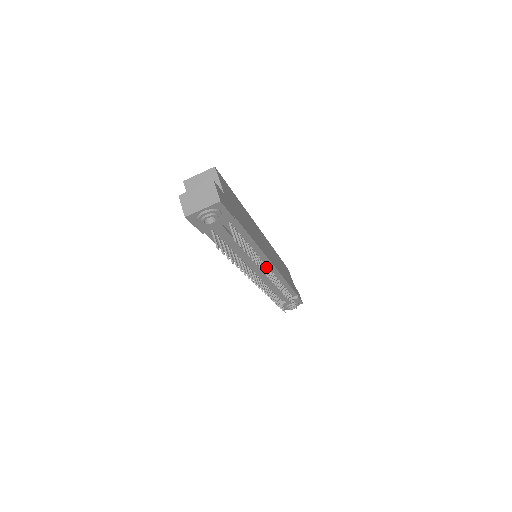
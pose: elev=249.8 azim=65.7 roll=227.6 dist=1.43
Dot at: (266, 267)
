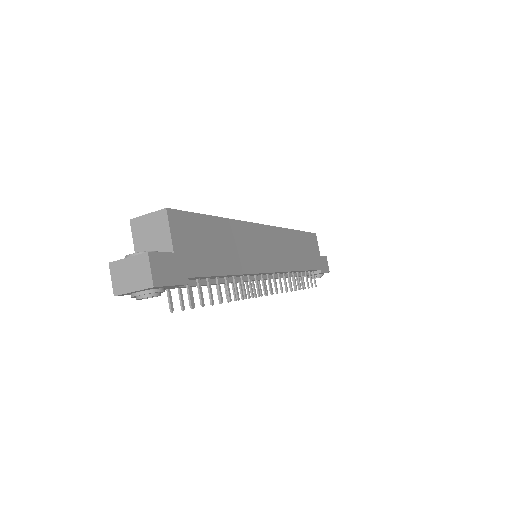
Dot at: (262, 279)
